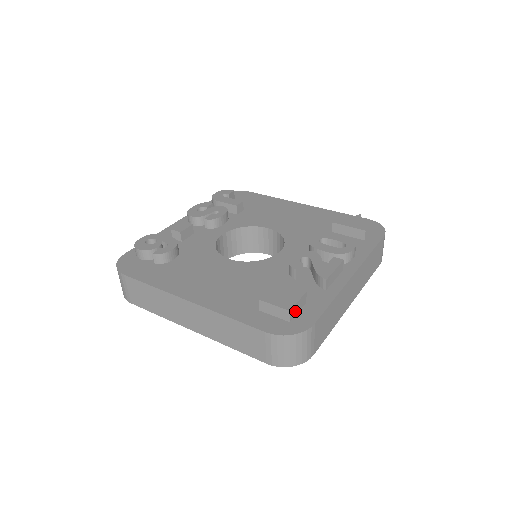
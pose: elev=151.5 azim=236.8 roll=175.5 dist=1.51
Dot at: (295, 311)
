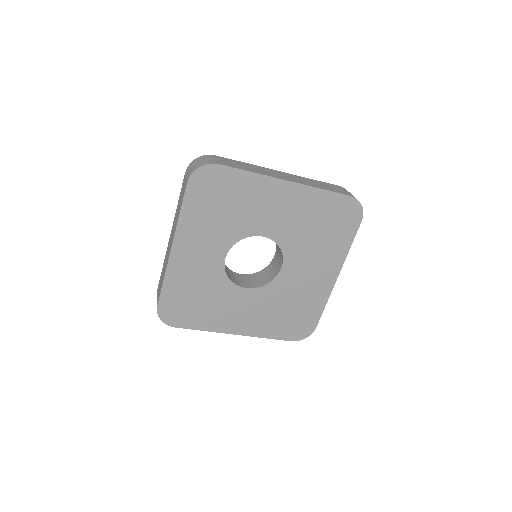
Dot at: occluded
